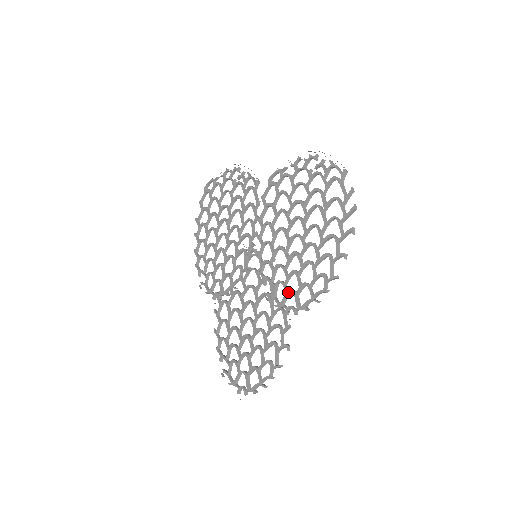
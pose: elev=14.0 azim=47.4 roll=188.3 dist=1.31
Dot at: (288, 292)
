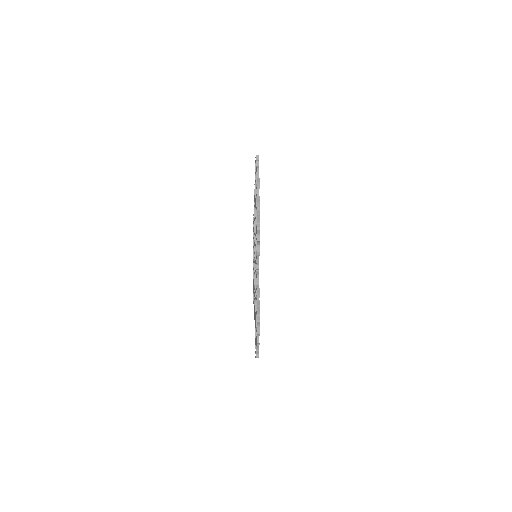
Dot at: occluded
